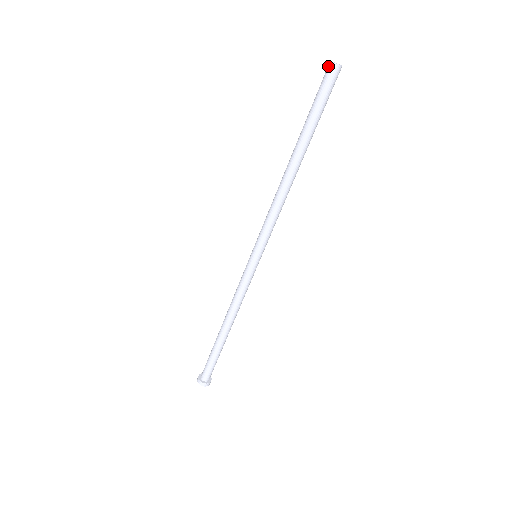
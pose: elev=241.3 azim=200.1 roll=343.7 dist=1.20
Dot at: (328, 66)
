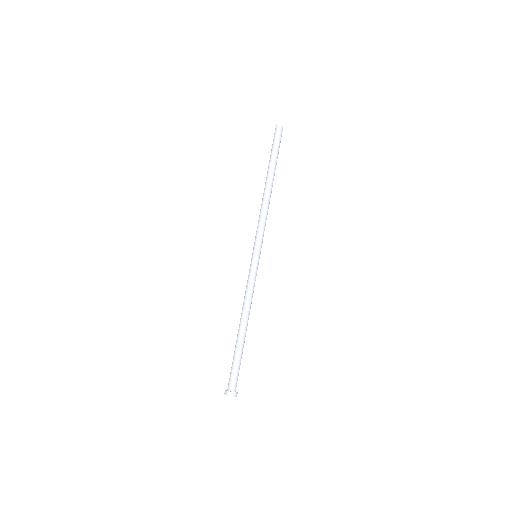
Dot at: (276, 128)
